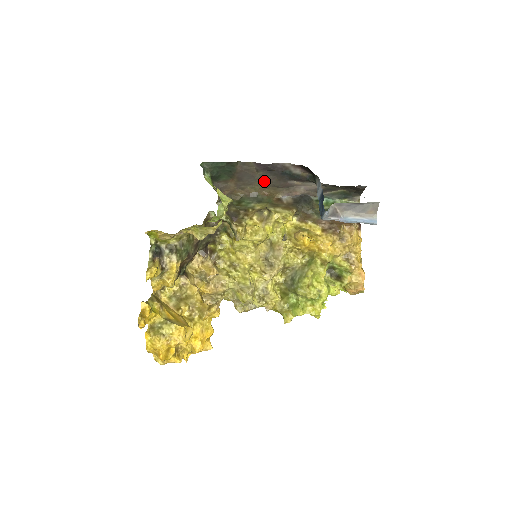
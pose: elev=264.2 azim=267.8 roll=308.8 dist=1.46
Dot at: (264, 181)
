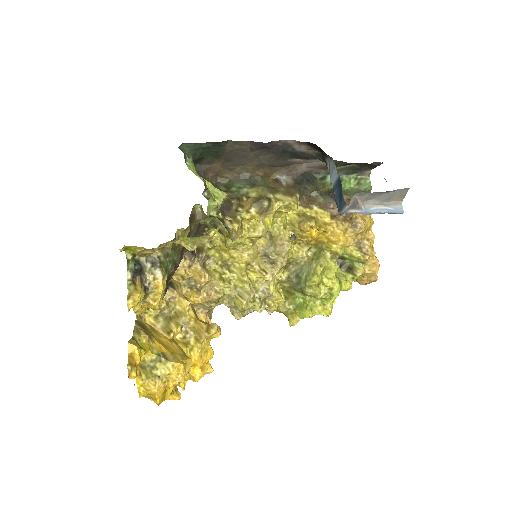
Dot at: (259, 160)
